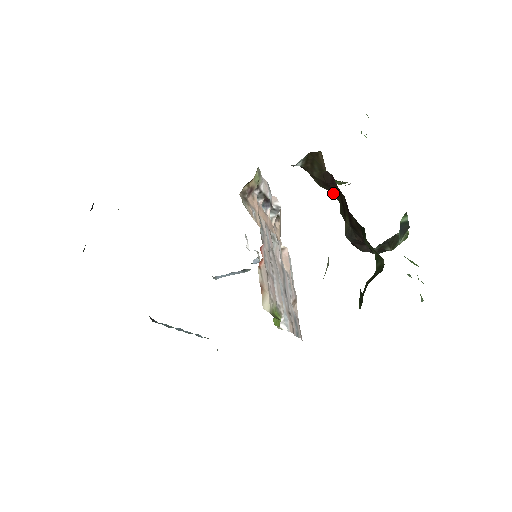
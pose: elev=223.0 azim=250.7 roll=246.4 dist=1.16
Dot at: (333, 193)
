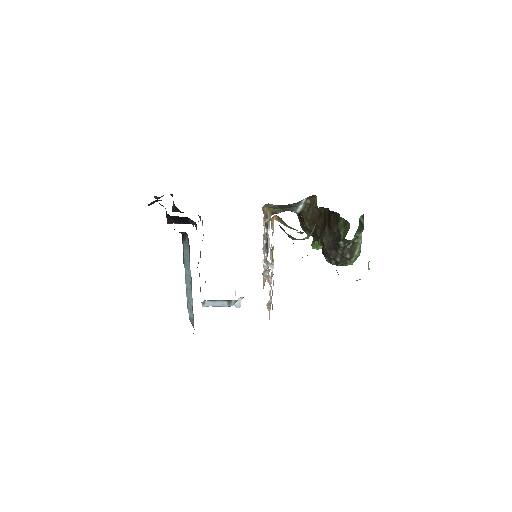
Dot at: (316, 232)
